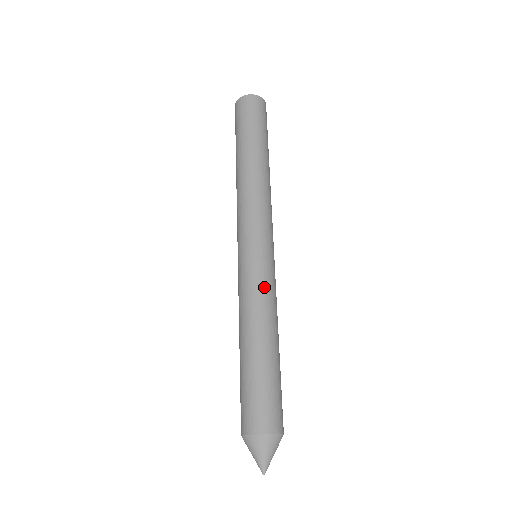
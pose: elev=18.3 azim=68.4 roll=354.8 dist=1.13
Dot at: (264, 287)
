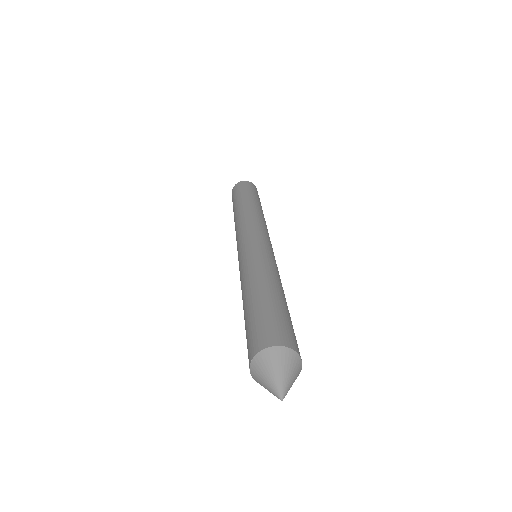
Dot at: (271, 261)
